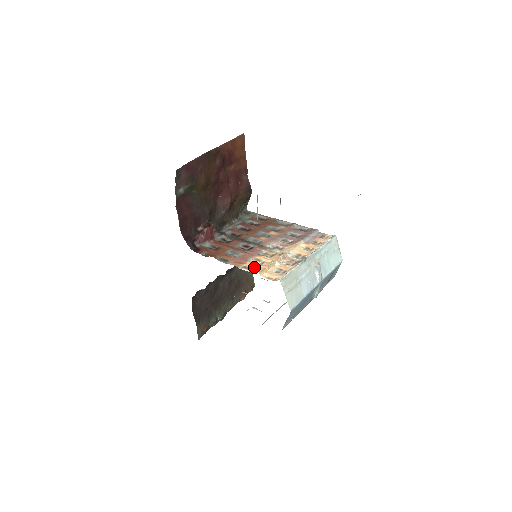
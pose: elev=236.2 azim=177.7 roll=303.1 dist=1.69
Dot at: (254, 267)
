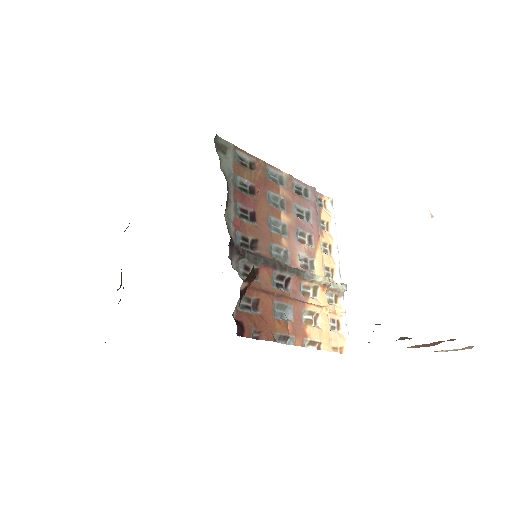
Dot at: (319, 338)
